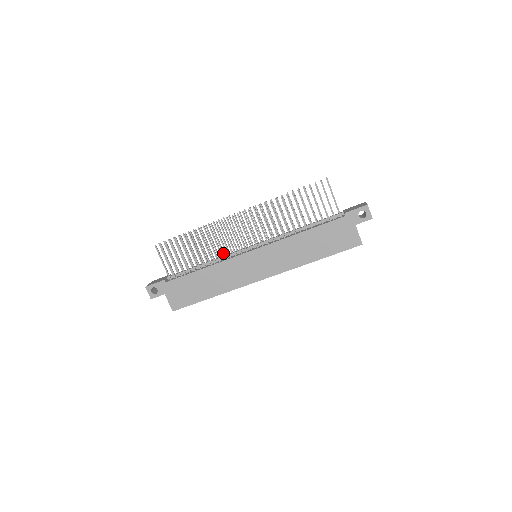
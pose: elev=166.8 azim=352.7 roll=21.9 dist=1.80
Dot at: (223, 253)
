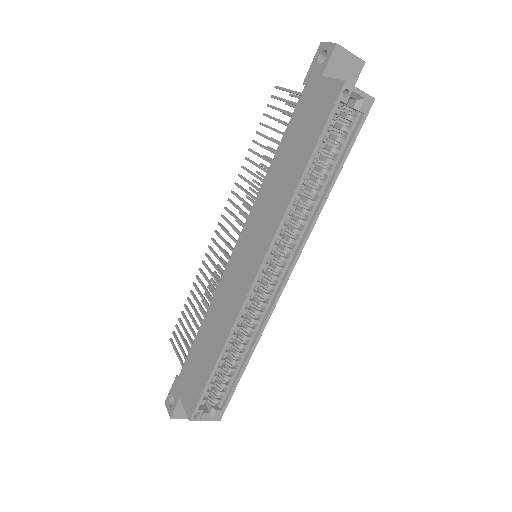
Dot at: occluded
